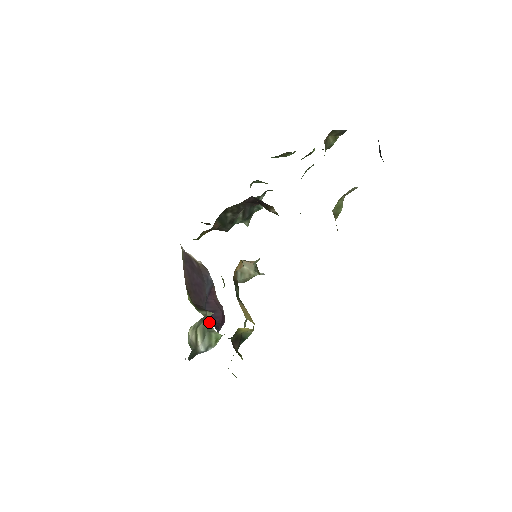
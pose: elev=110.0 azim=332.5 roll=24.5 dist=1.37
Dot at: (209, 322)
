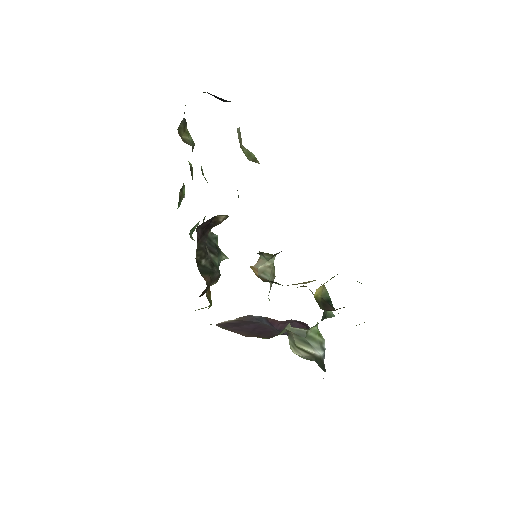
Dot at: (296, 331)
